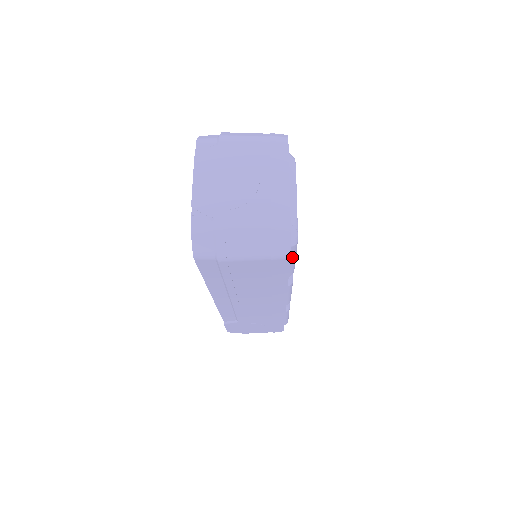
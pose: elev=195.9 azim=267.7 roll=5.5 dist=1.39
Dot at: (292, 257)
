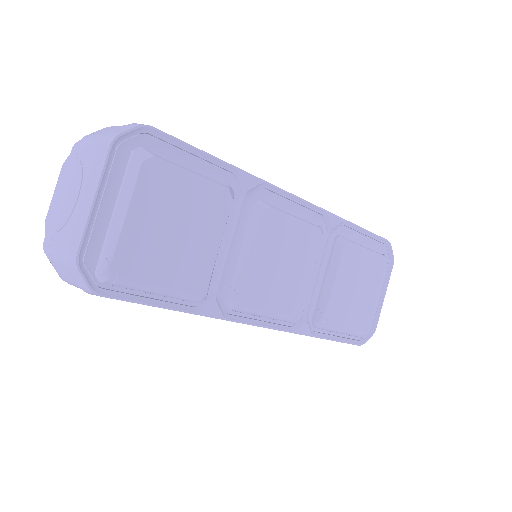
Dot at: (140, 289)
